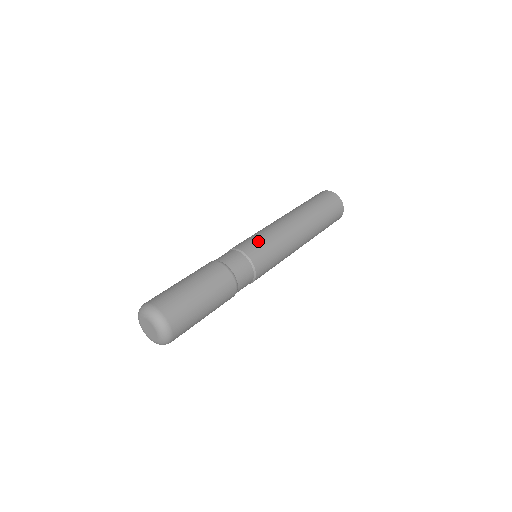
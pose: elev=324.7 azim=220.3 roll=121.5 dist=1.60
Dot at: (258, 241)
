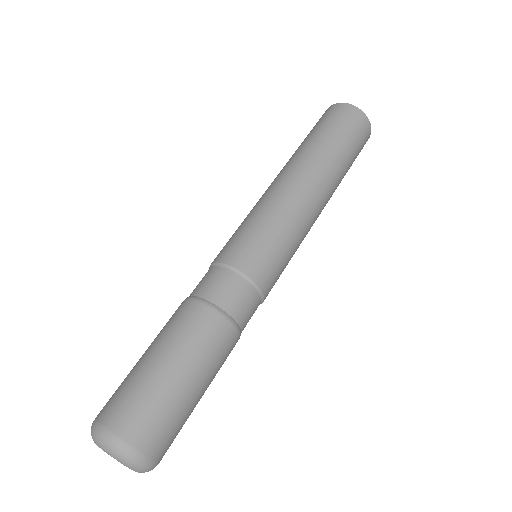
Dot at: (280, 260)
